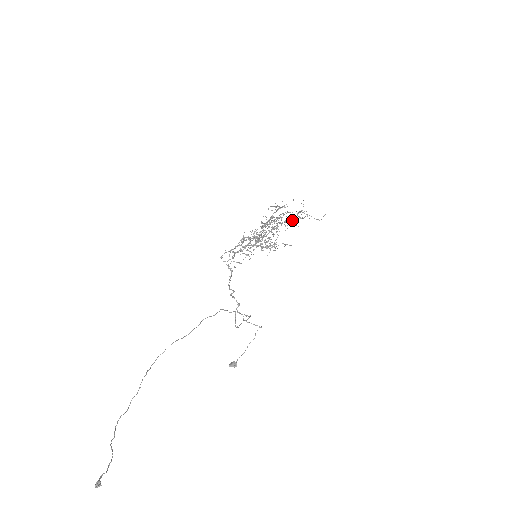
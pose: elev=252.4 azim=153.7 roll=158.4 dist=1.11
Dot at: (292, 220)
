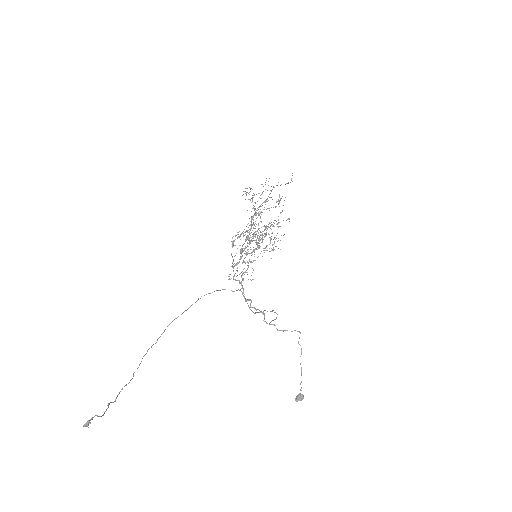
Dot at: (267, 198)
